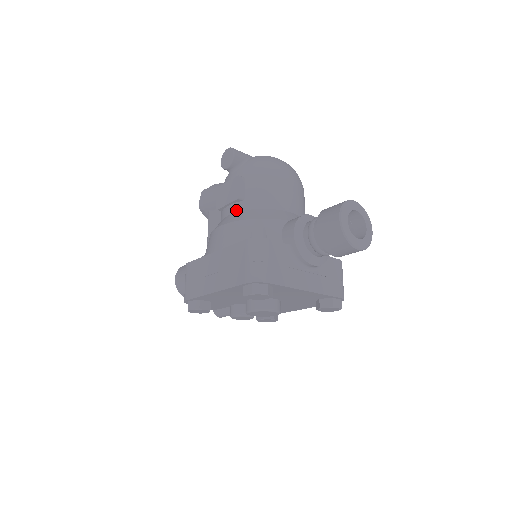
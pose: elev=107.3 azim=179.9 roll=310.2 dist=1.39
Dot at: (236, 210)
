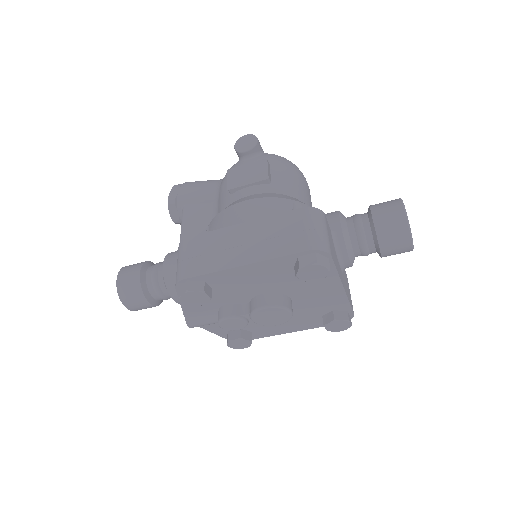
Dot at: (260, 191)
